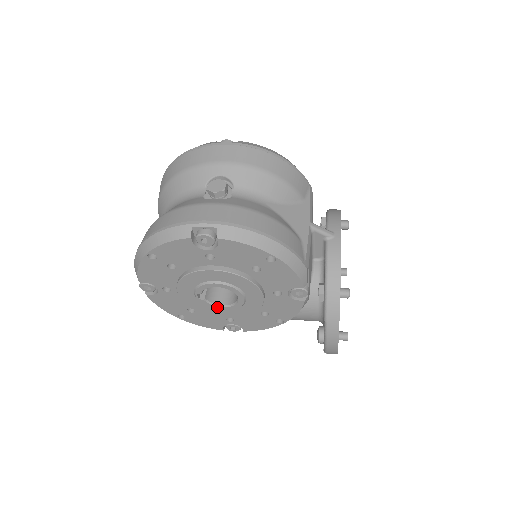
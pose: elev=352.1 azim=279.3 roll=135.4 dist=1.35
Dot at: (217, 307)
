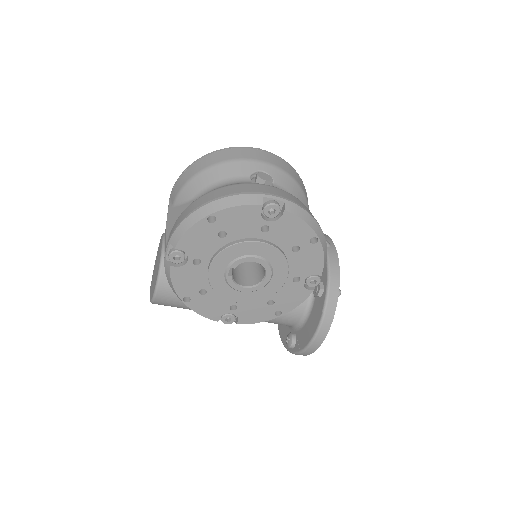
Dot at: (238, 287)
